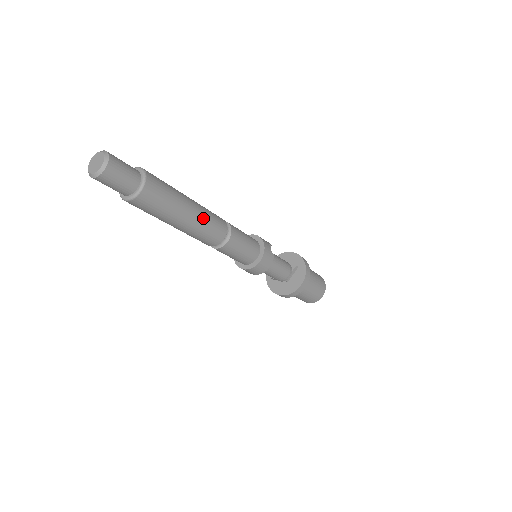
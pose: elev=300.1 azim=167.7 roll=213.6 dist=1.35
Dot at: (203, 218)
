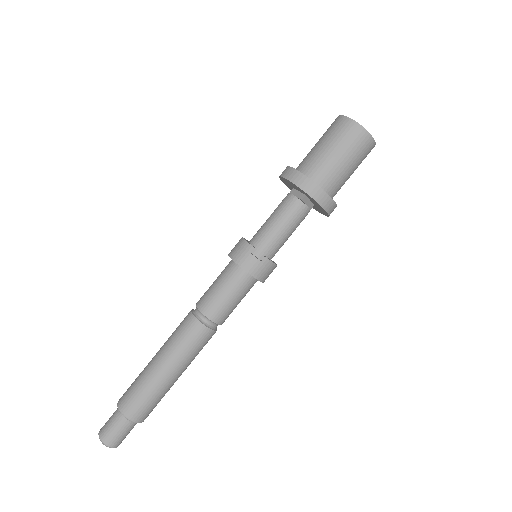
Dot at: (183, 360)
